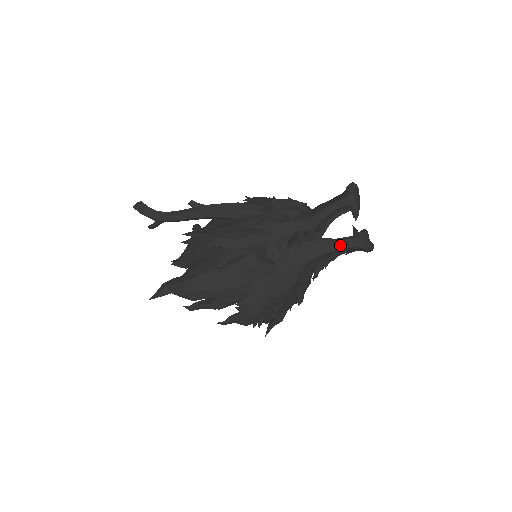
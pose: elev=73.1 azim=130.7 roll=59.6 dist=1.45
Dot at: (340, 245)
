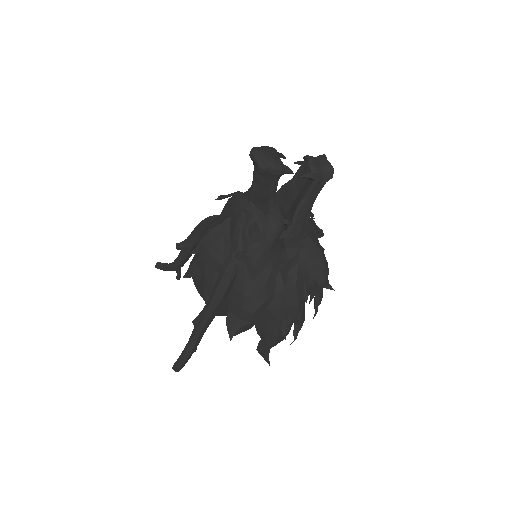
Dot at: (312, 198)
